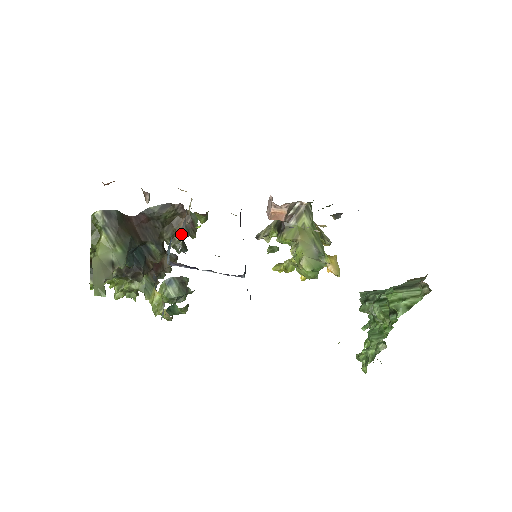
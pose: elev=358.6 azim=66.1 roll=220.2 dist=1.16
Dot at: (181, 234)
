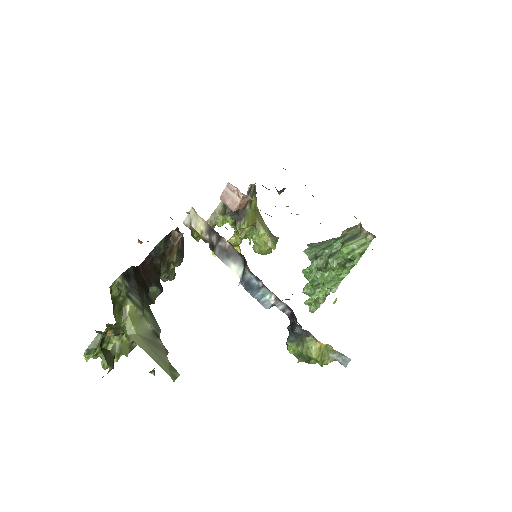
Dot at: (178, 261)
